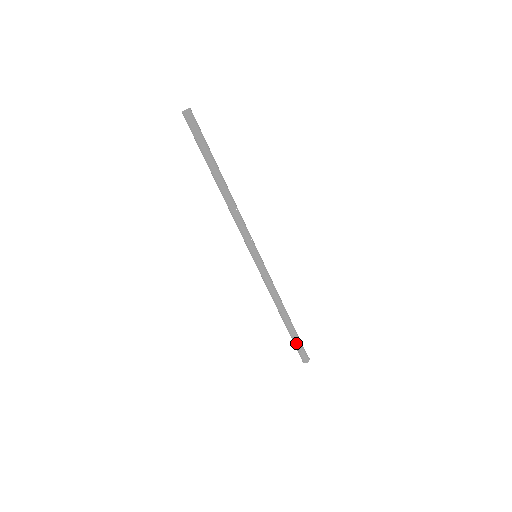
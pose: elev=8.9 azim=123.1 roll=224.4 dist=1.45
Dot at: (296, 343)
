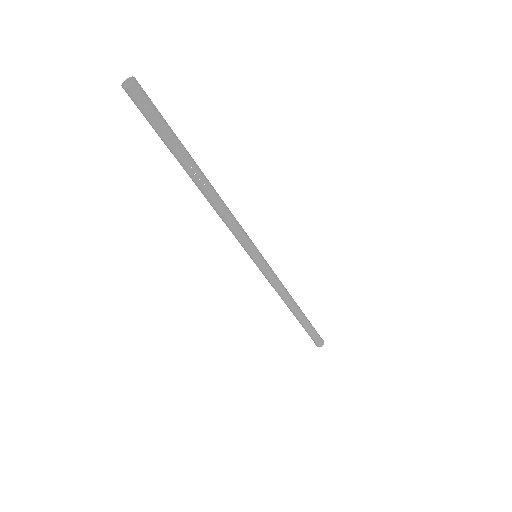
Dot at: (306, 331)
